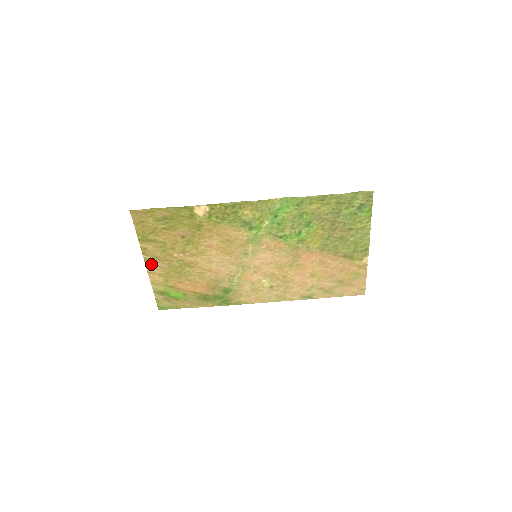
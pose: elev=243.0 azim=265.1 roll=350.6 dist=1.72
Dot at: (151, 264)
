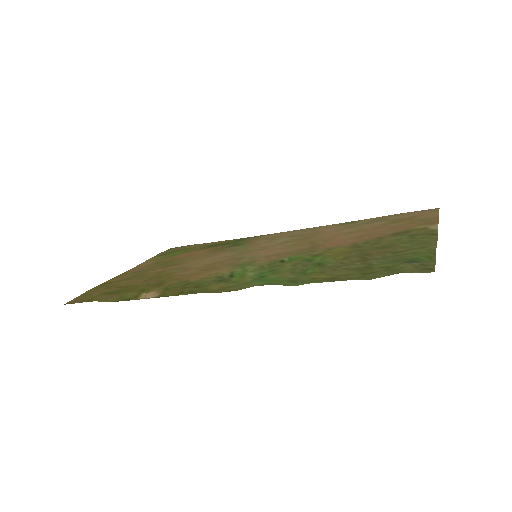
Dot at: (131, 271)
